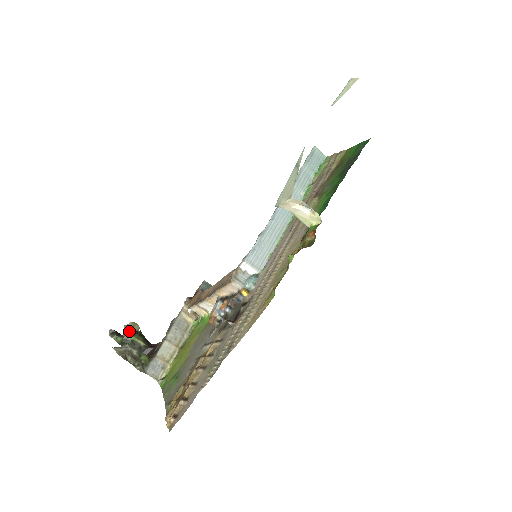
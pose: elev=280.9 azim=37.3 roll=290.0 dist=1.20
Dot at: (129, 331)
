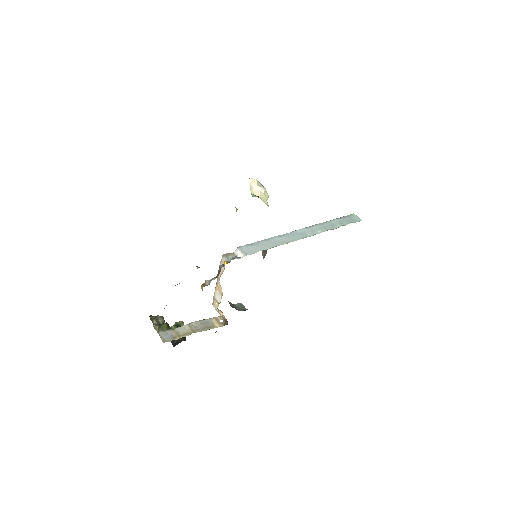
Dot at: (176, 325)
